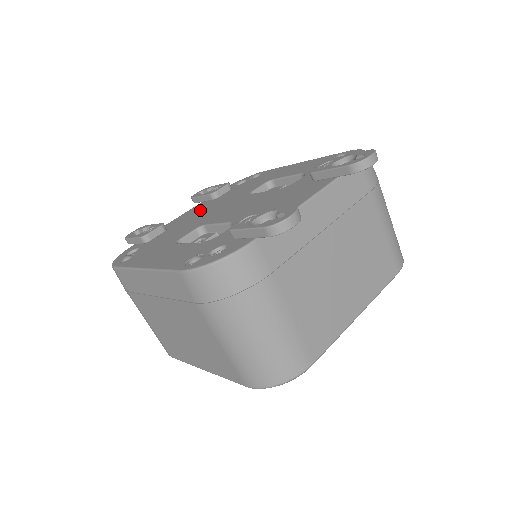
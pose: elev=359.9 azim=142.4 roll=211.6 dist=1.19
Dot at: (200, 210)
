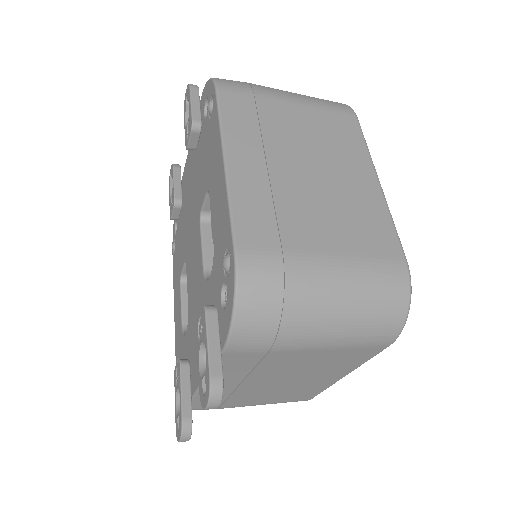
Dot at: (189, 180)
